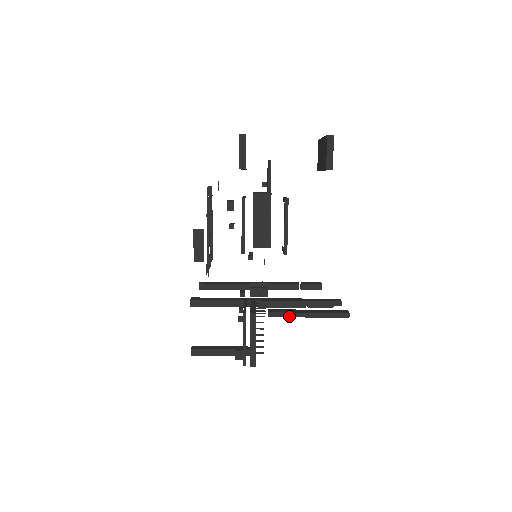
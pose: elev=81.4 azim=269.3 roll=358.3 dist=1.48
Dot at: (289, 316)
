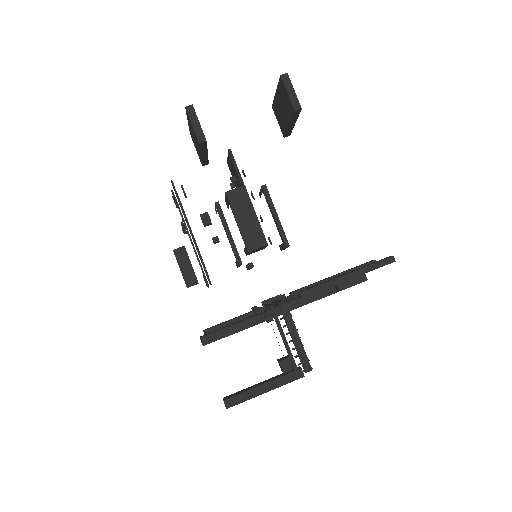
Dot at: (326, 287)
